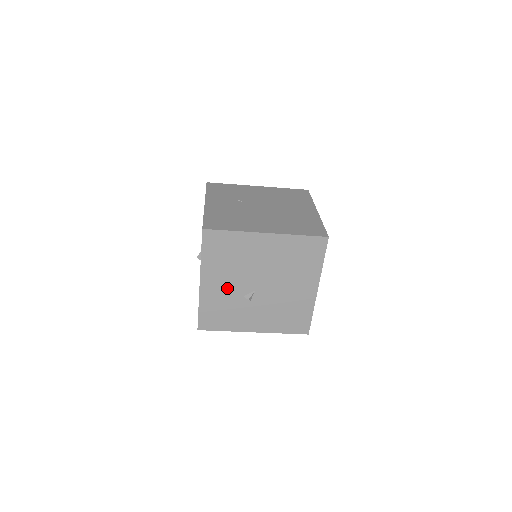
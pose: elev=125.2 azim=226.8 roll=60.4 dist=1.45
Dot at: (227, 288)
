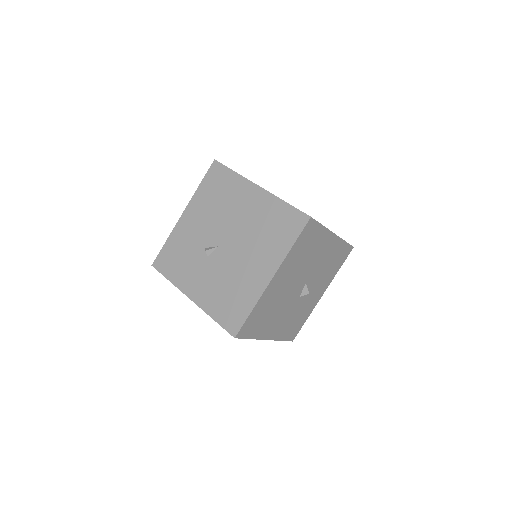
Dot at: (198, 231)
